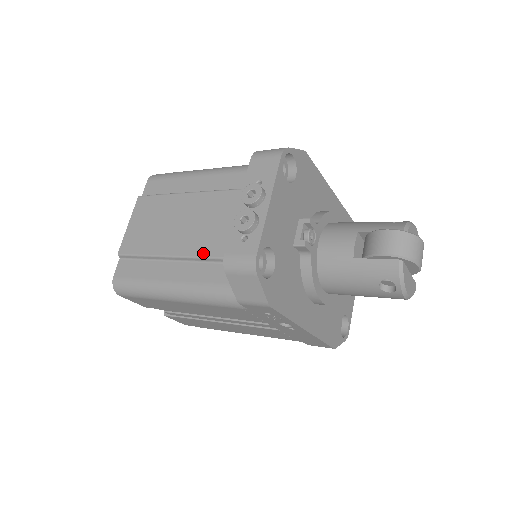
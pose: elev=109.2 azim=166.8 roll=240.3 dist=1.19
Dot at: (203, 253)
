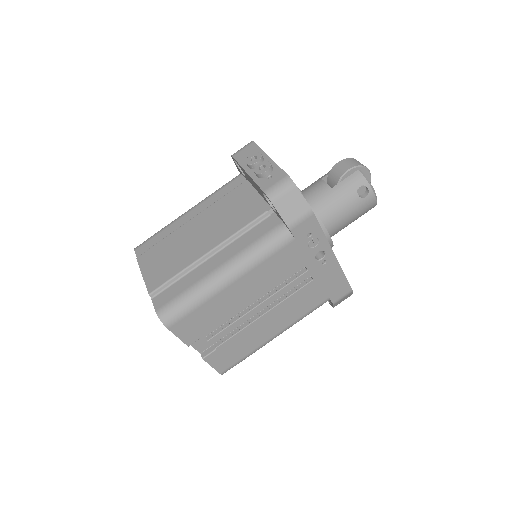
Dot at: (233, 231)
